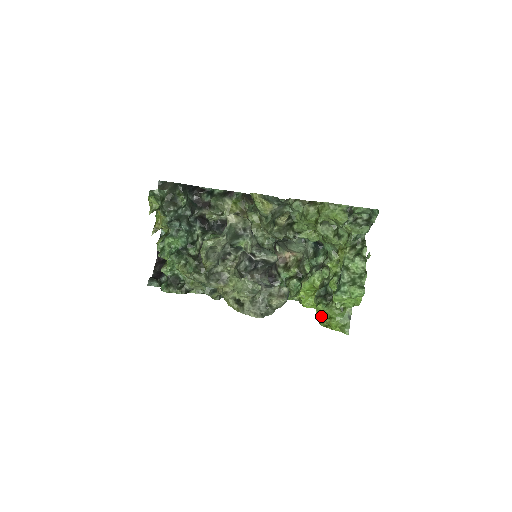
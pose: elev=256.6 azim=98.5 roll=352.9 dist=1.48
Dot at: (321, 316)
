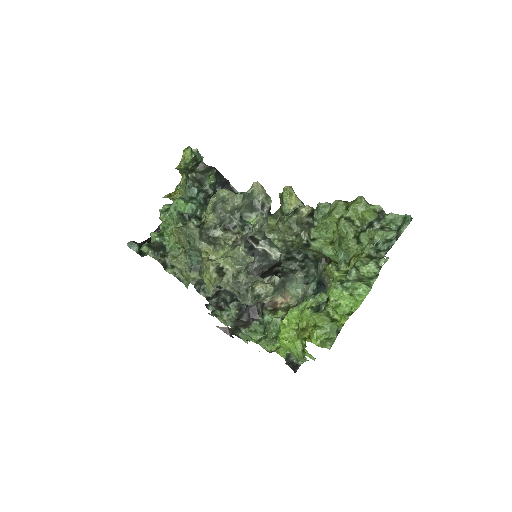
Dot at: (303, 326)
